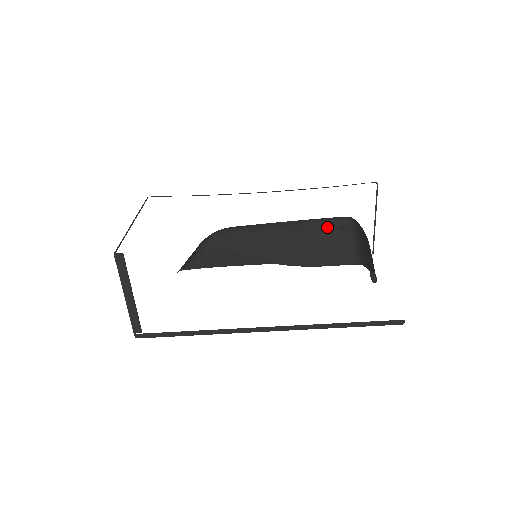
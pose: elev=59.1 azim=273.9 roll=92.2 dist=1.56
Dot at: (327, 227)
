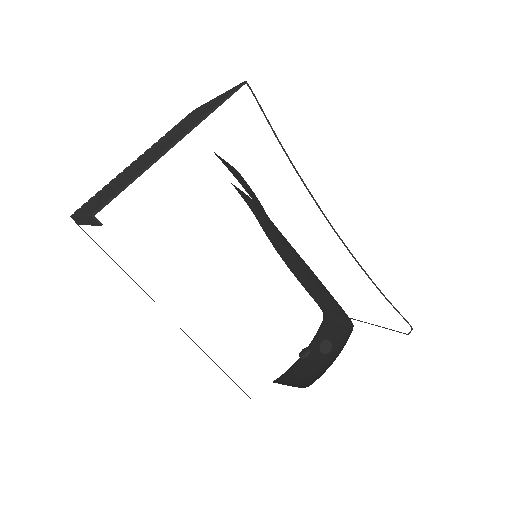
Dot at: (335, 301)
